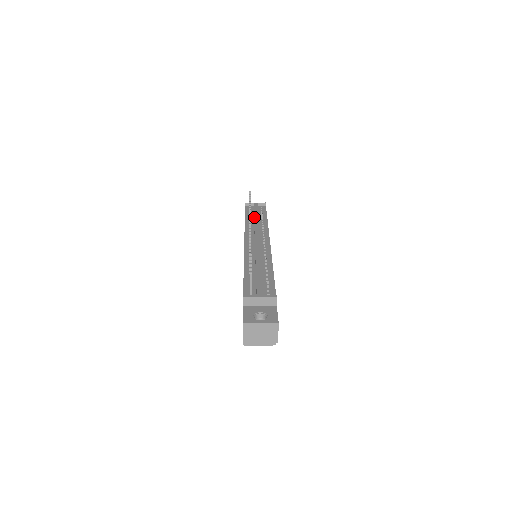
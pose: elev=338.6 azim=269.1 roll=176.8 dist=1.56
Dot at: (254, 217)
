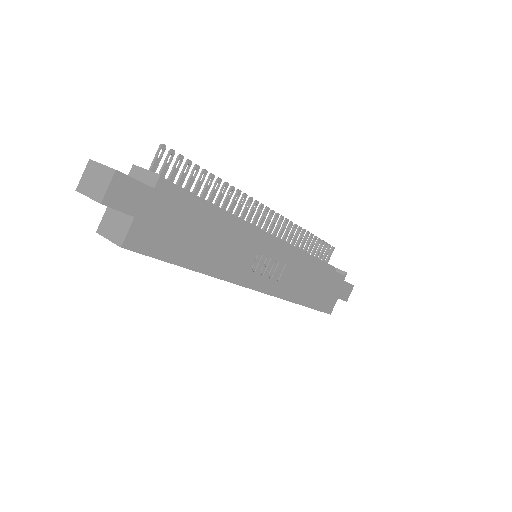
Dot at: occluded
